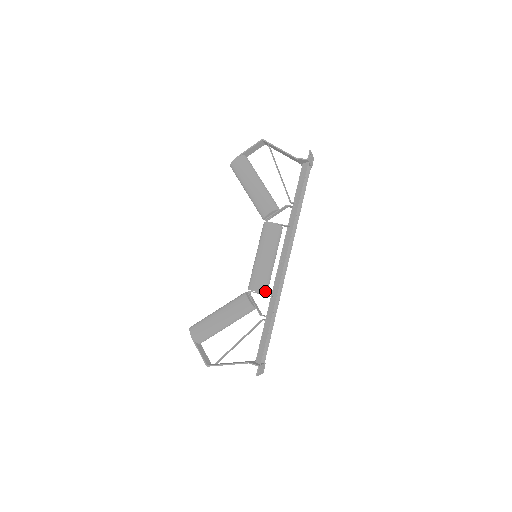
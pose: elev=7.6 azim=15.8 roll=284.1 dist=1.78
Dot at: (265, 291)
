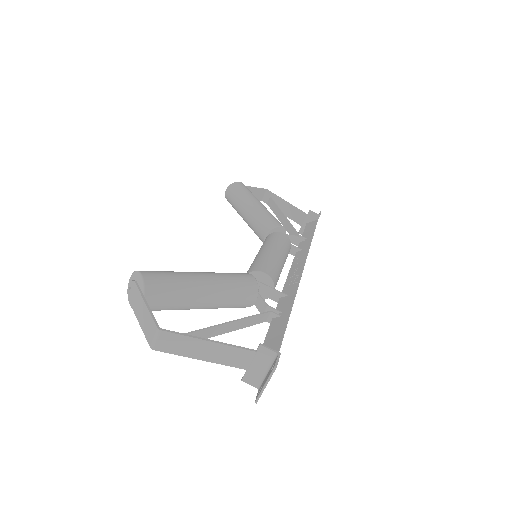
Dot at: (274, 285)
